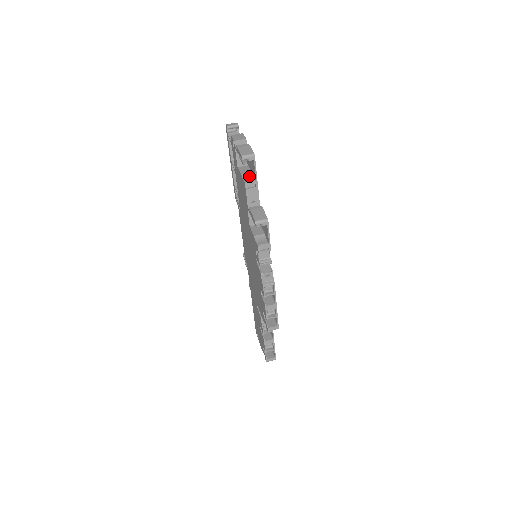
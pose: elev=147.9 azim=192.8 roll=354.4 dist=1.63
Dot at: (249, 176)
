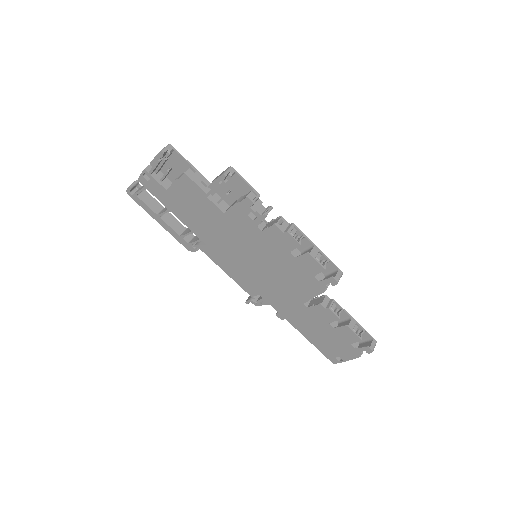
Dot at: (182, 174)
